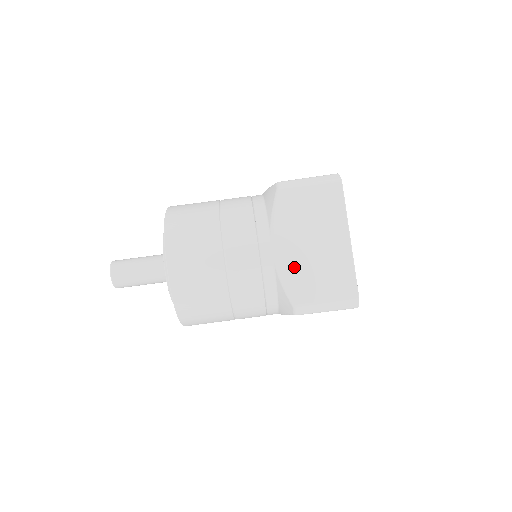
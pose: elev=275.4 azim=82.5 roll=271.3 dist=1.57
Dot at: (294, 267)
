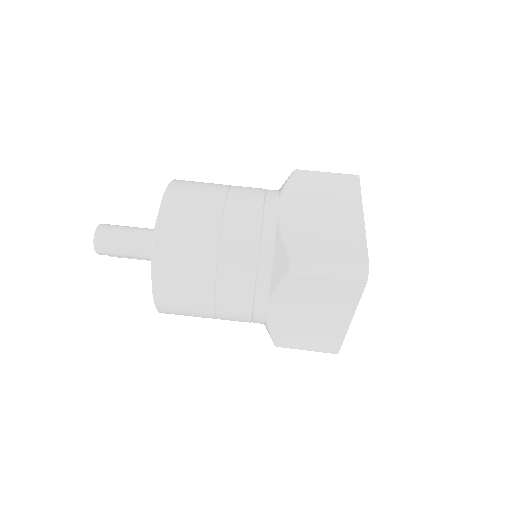
Dot at: (298, 225)
